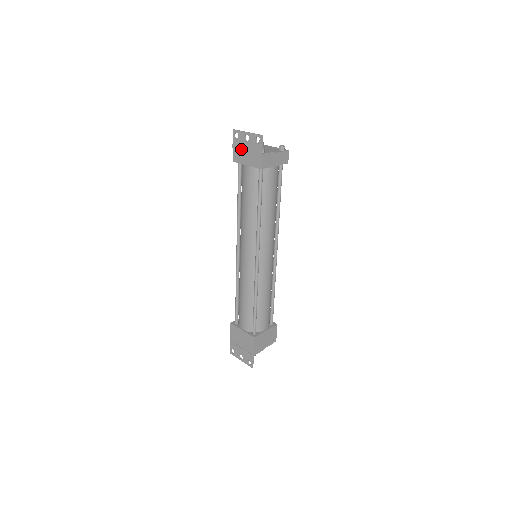
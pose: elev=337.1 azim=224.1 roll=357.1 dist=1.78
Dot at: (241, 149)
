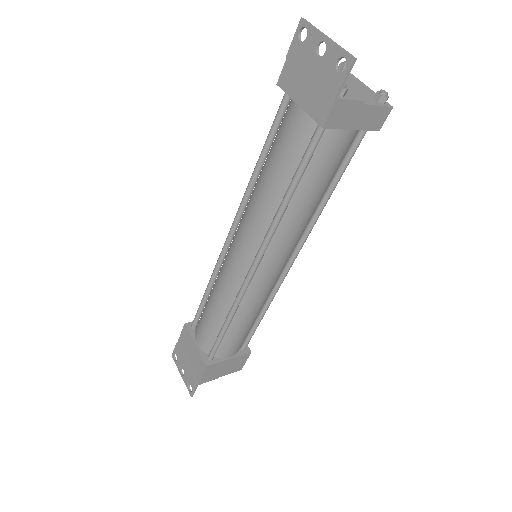
Dot at: (301, 67)
